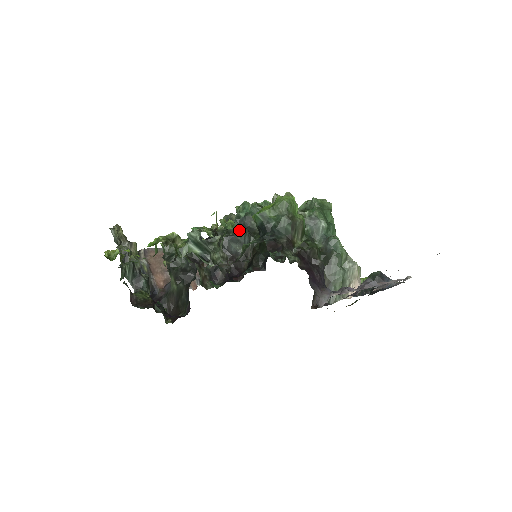
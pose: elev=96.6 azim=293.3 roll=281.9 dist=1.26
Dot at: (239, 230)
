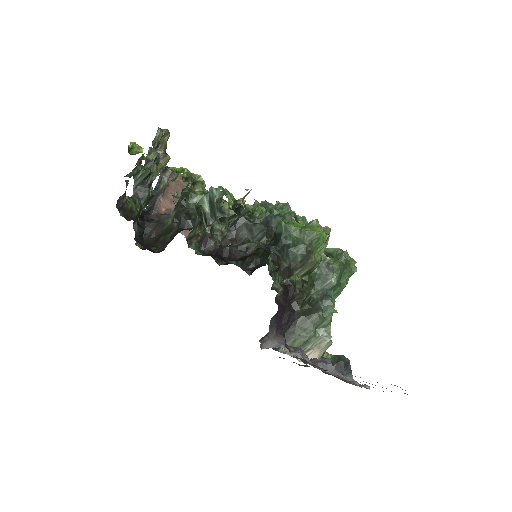
Dot at: occluded
